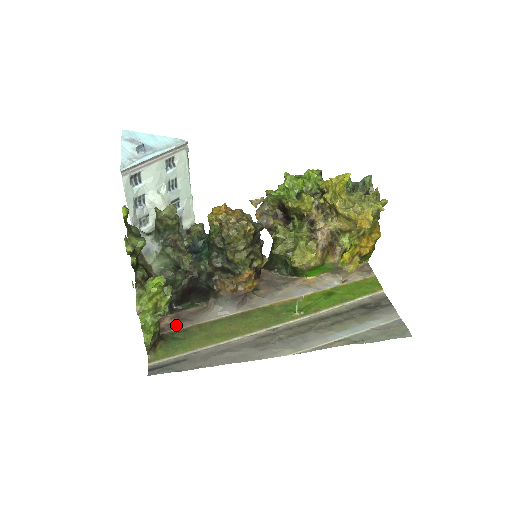
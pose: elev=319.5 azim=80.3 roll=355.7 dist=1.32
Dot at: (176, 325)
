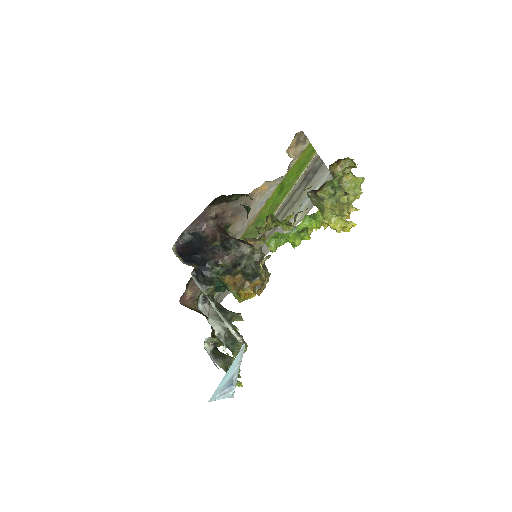
Dot at: (199, 290)
